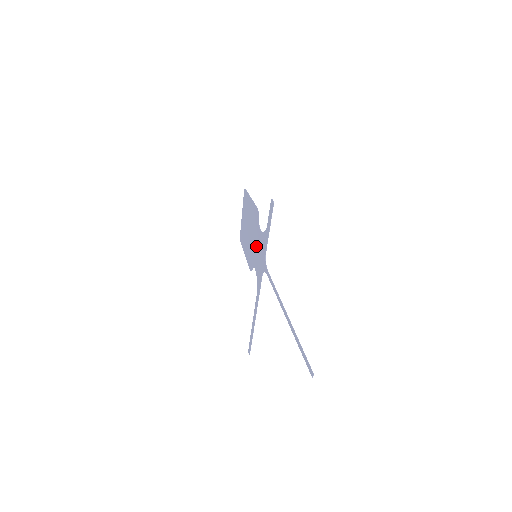
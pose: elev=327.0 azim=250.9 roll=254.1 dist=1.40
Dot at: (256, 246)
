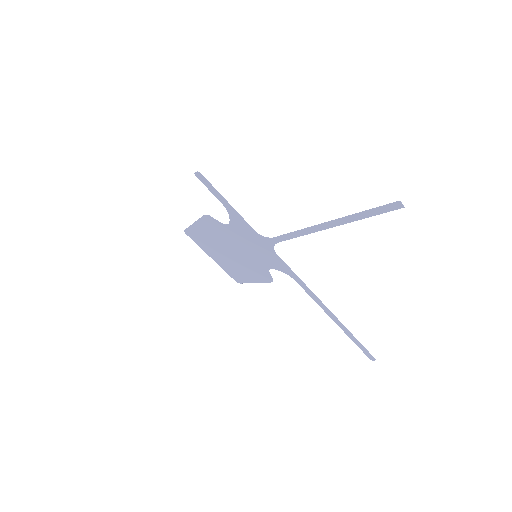
Dot at: (245, 247)
